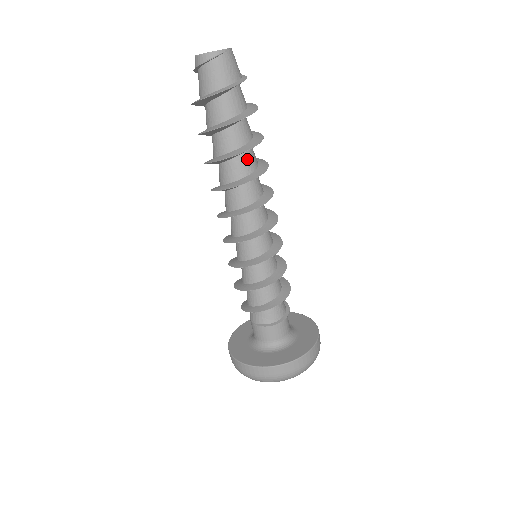
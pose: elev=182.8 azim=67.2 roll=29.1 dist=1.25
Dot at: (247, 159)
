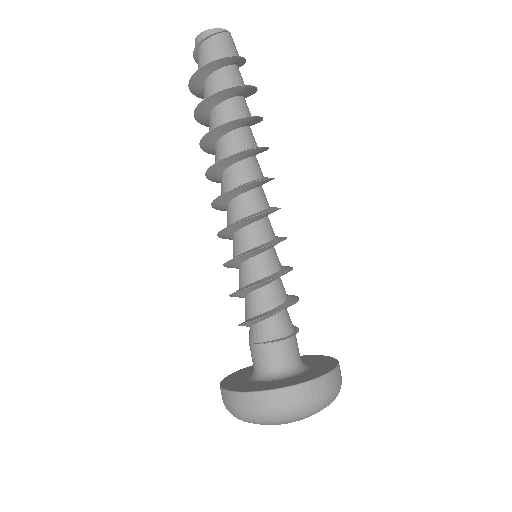
Dot at: (247, 134)
